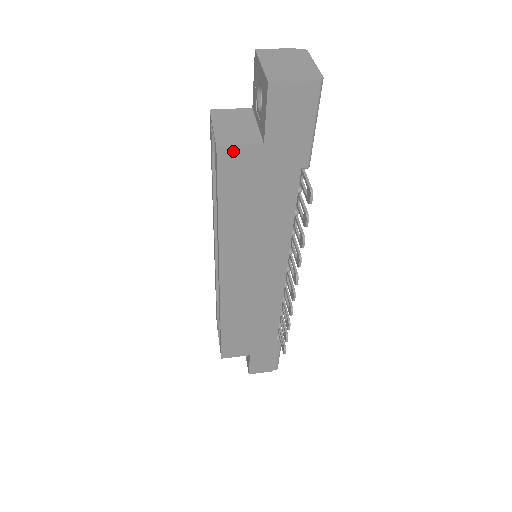
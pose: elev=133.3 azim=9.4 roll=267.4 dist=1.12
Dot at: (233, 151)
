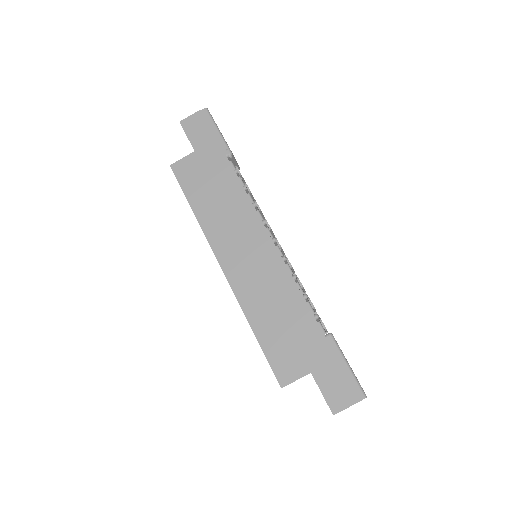
Dot at: (180, 164)
